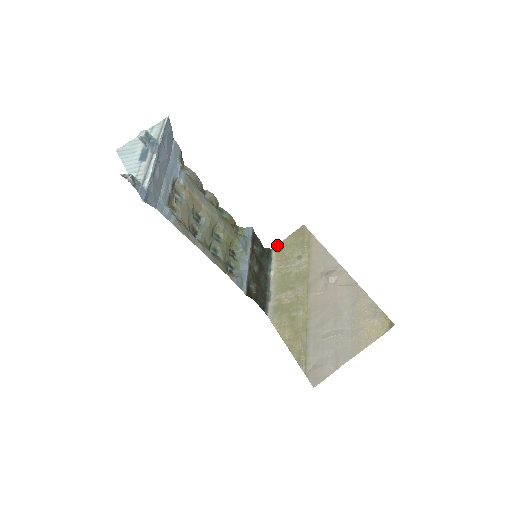
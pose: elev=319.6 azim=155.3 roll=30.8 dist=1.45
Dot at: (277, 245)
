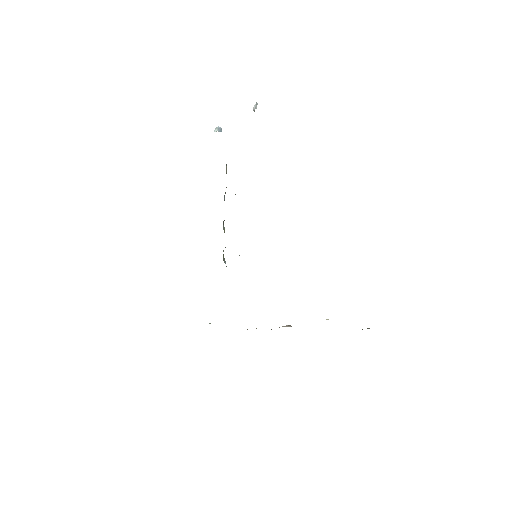
Dot at: occluded
